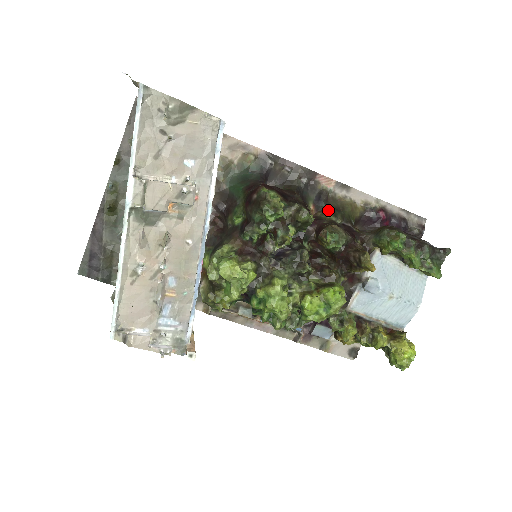
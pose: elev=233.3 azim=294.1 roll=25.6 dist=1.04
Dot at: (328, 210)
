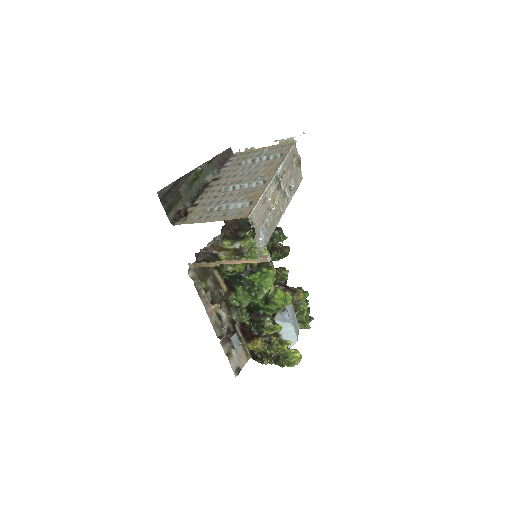
Dot at: occluded
